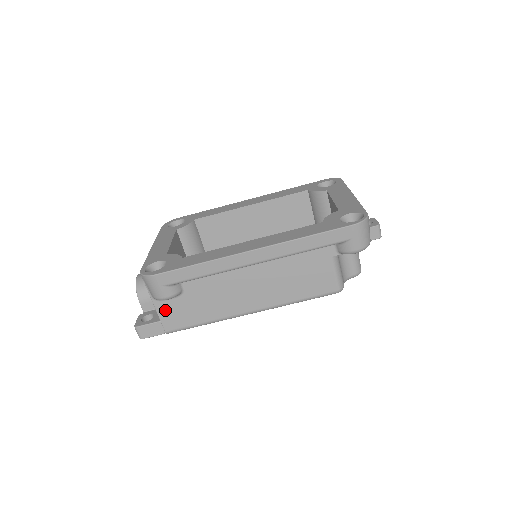
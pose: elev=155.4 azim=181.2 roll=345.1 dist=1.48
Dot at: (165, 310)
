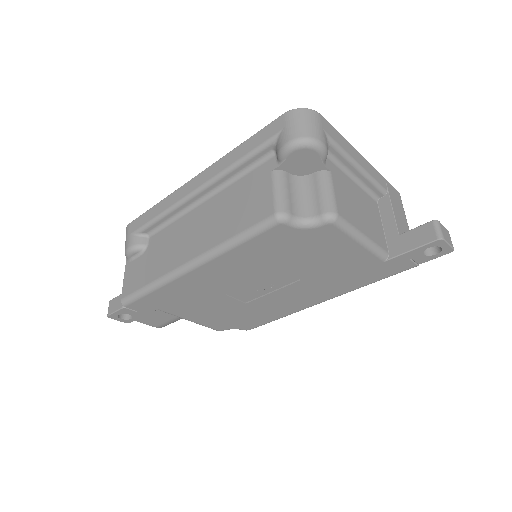
Dot at: (130, 272)
